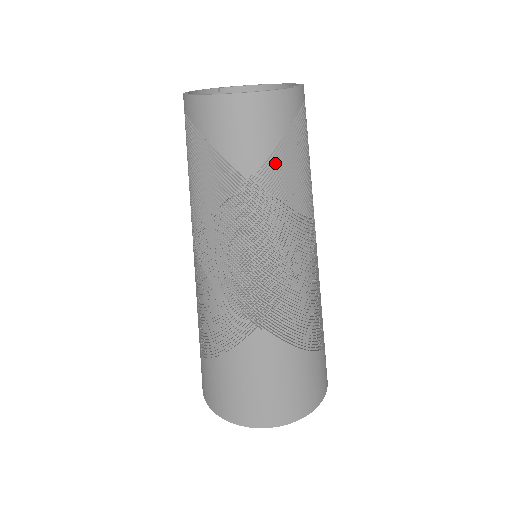
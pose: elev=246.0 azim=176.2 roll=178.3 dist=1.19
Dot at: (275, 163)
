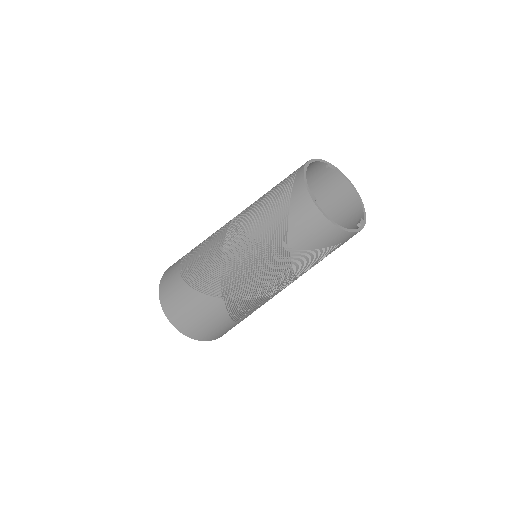
Dot at: (309, 254)
